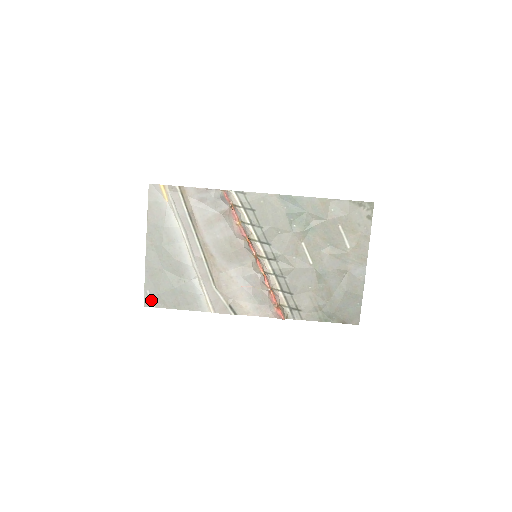
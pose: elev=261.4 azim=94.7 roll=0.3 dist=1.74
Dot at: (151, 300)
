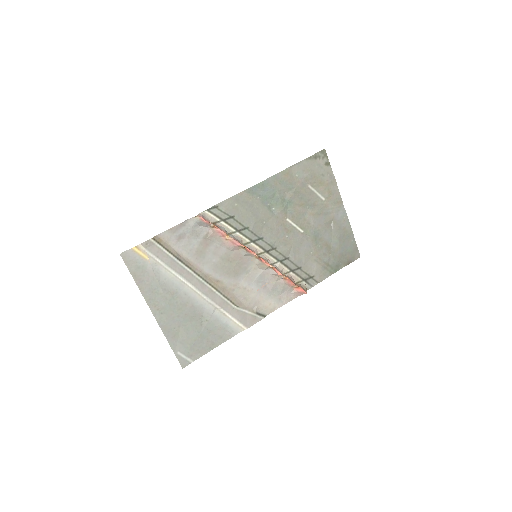
Dot at: (186, 358)
